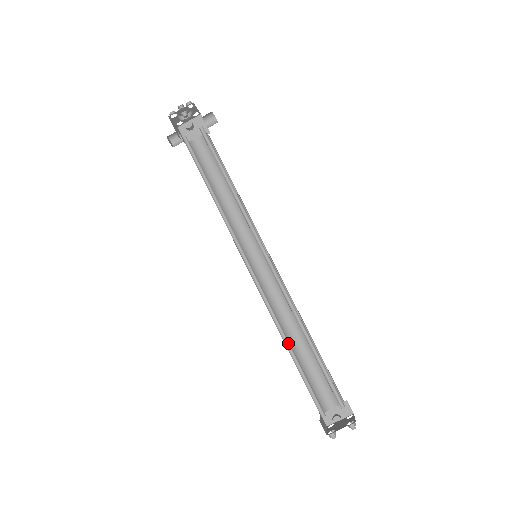
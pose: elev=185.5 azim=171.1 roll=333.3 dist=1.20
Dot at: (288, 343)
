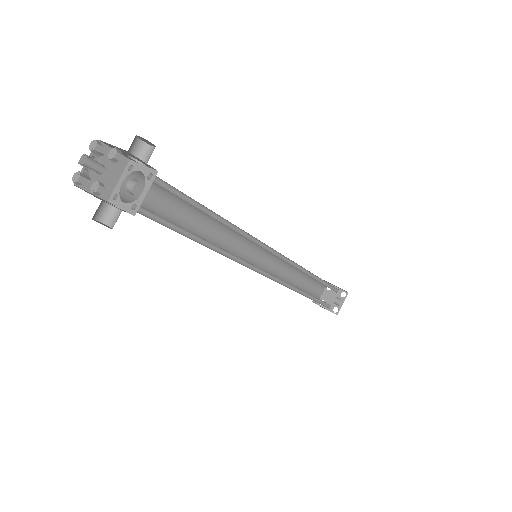
Dot at: (303, 292)
